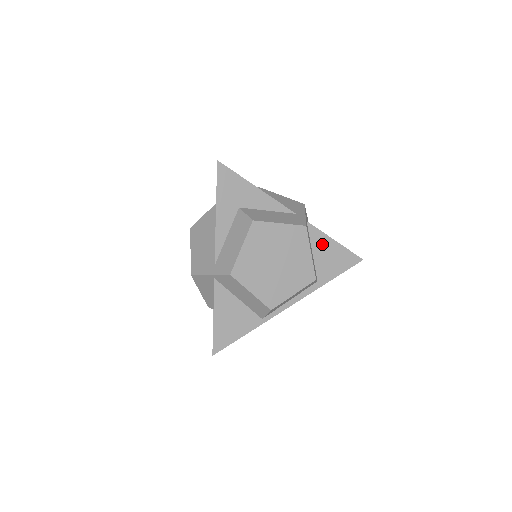
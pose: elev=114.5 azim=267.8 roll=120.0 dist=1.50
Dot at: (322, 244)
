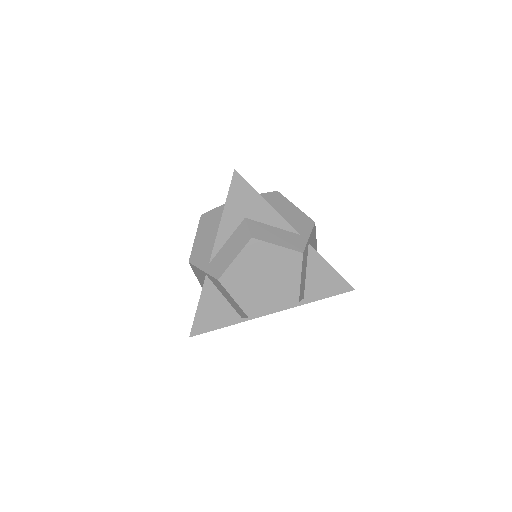
Dot at: (318, 267)
